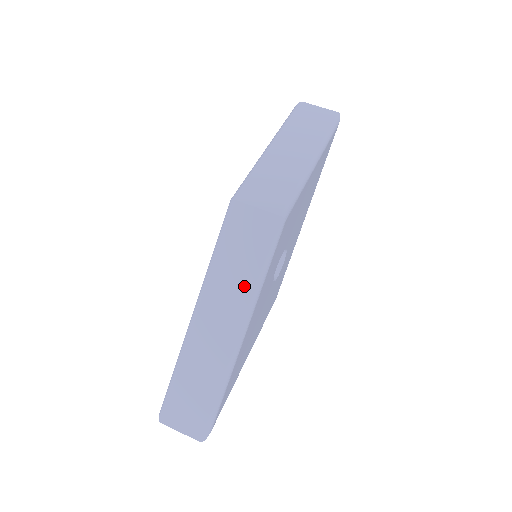
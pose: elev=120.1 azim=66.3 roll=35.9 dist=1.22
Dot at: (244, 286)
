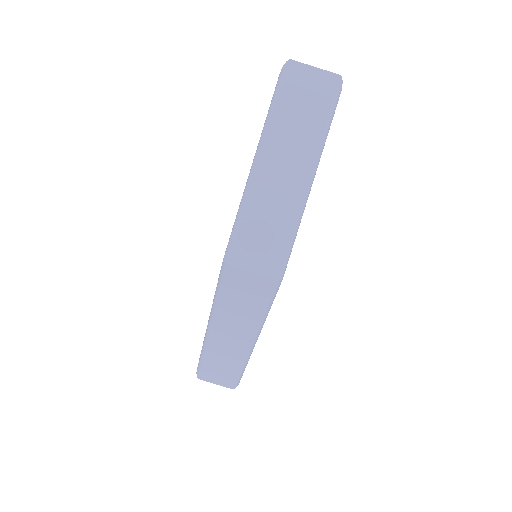
Dot at: (250, 320)
